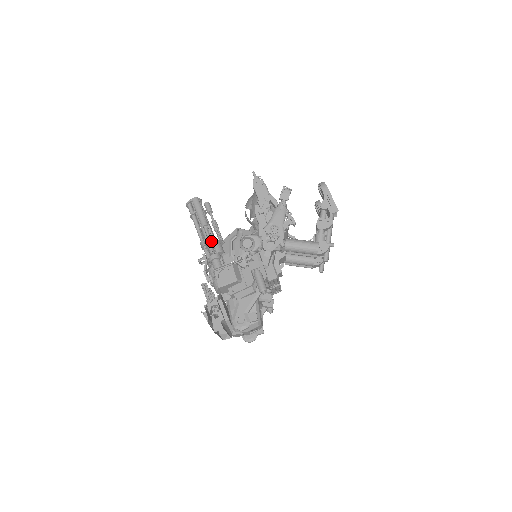
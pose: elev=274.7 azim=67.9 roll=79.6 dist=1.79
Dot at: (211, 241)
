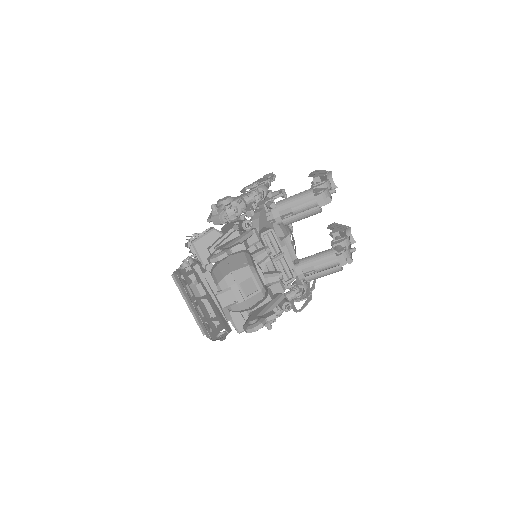
Dot at: occluded
